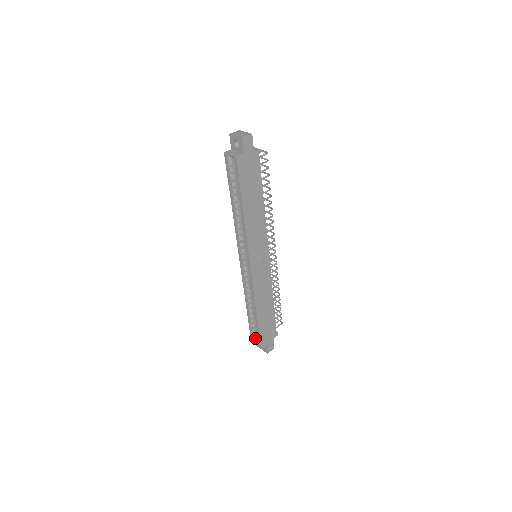
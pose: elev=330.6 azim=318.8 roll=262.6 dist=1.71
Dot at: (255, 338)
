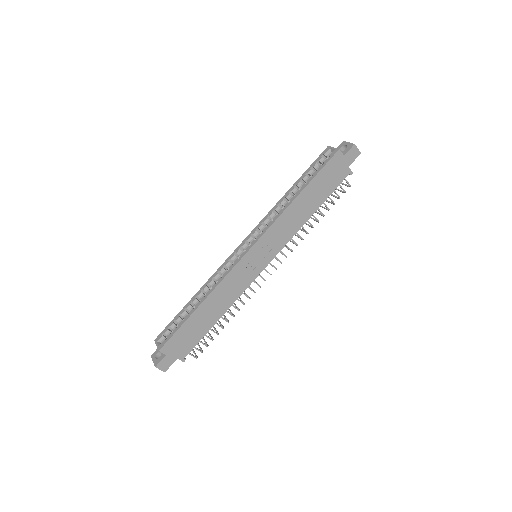
Dot at: (164, 337)
